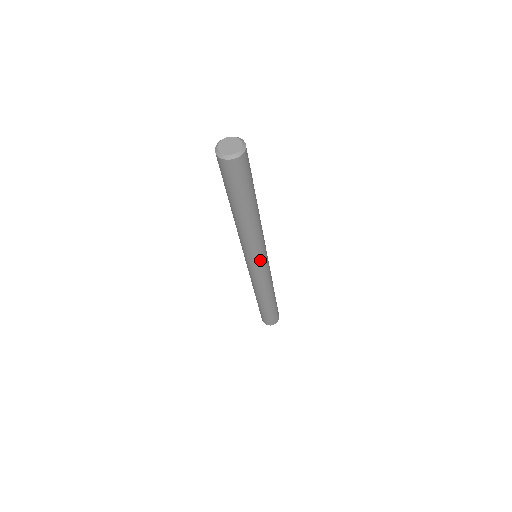
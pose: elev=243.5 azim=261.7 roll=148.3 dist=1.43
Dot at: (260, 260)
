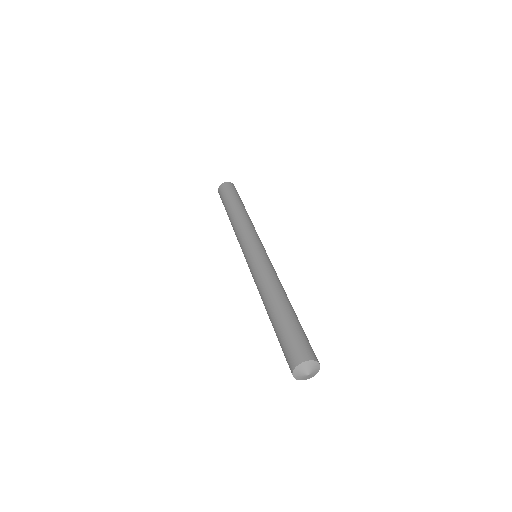
Dot at: (257, 243)
